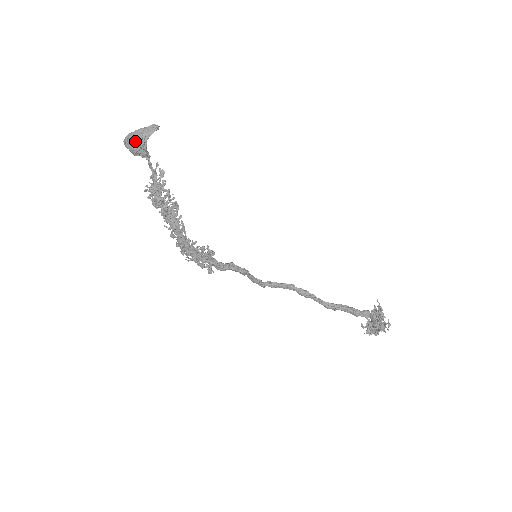
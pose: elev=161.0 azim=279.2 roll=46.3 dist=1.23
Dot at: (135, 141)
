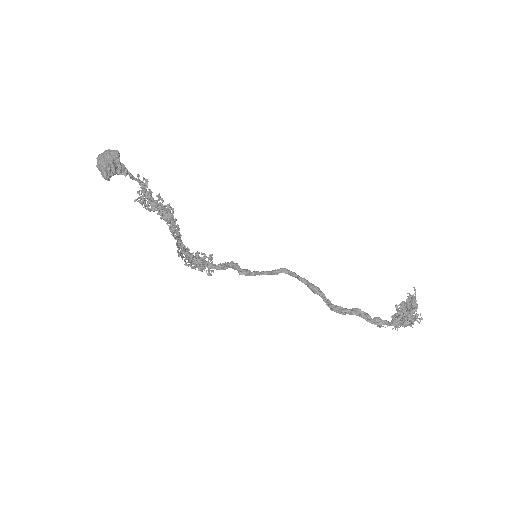
Dot at: (101, 170)
